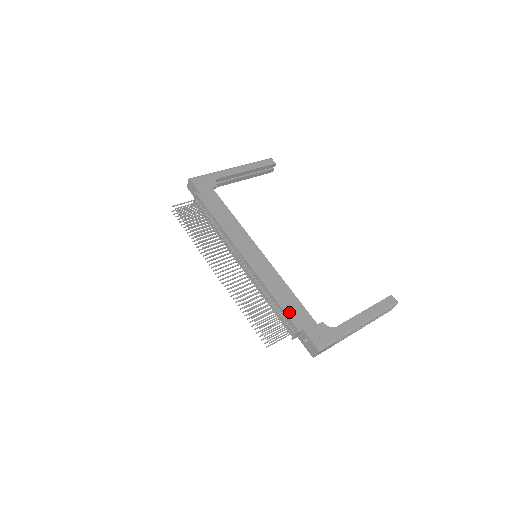
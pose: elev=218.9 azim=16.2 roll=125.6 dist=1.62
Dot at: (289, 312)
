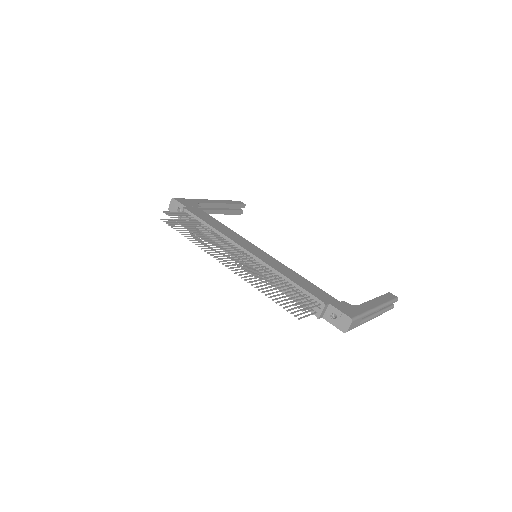
Dot at: (309, 290)
